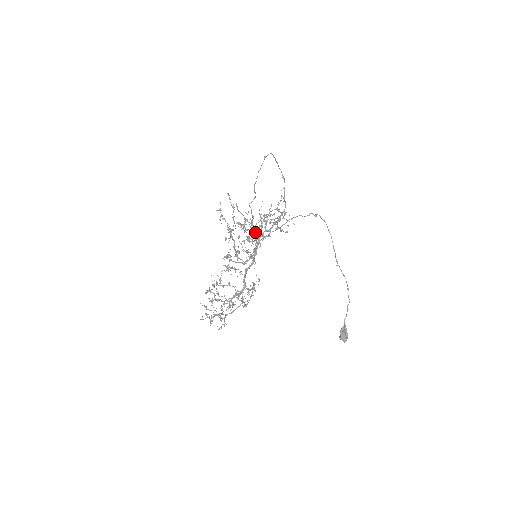
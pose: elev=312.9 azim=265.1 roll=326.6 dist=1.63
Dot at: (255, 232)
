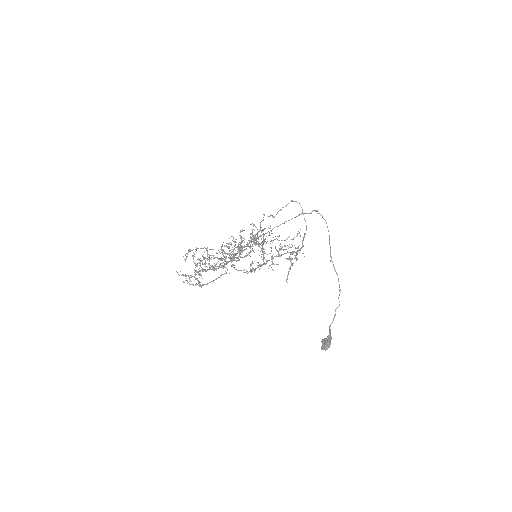
Dot at: (260, 227)
